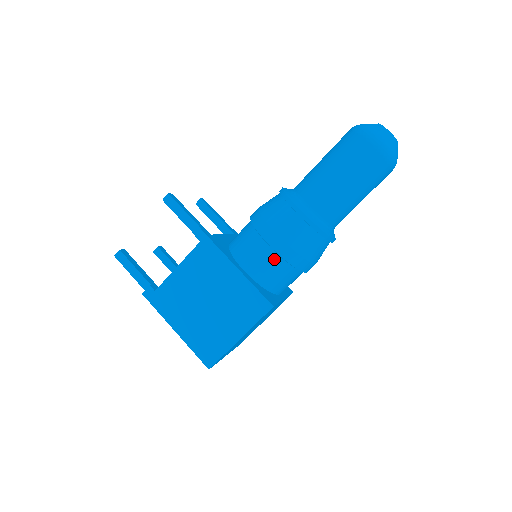
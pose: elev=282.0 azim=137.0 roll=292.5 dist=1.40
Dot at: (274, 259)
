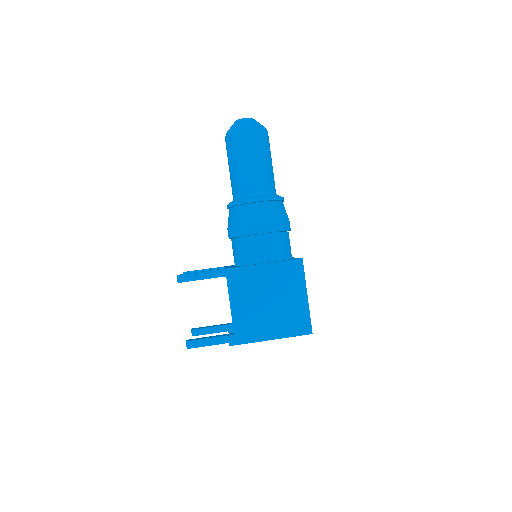
Dot at: (272, 238)
